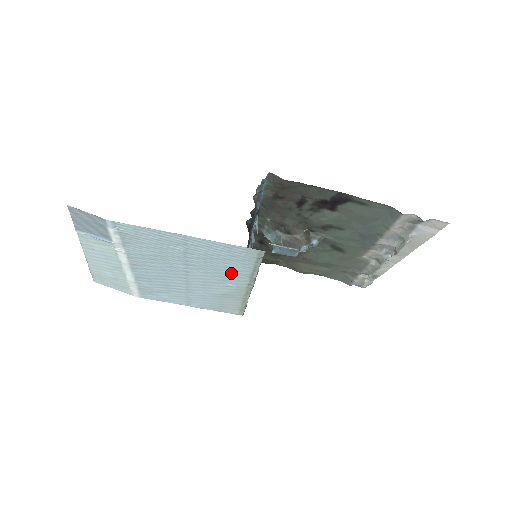
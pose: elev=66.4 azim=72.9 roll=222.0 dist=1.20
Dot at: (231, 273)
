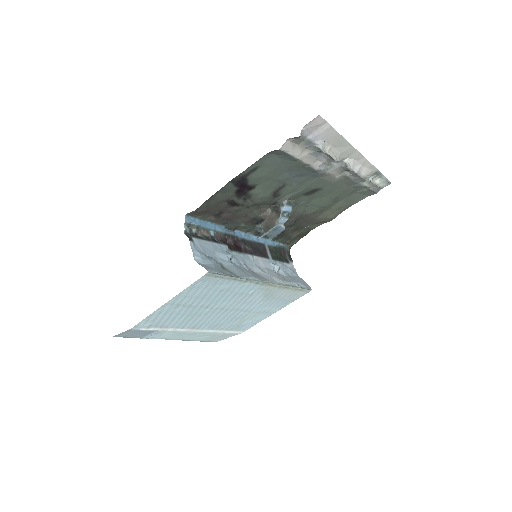
Dot at: (232, 290)
